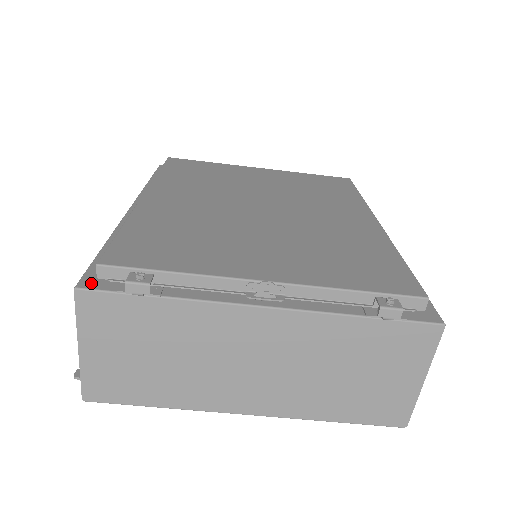
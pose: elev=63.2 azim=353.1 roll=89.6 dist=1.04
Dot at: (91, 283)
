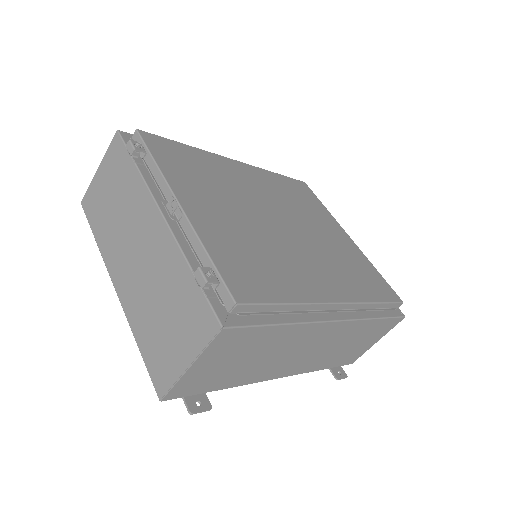
Dot at: (127, 136)
